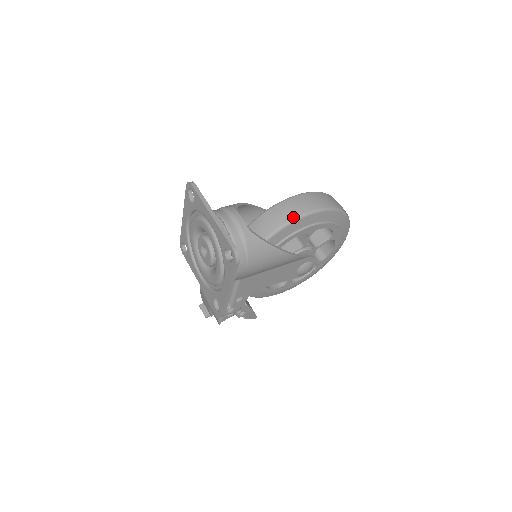
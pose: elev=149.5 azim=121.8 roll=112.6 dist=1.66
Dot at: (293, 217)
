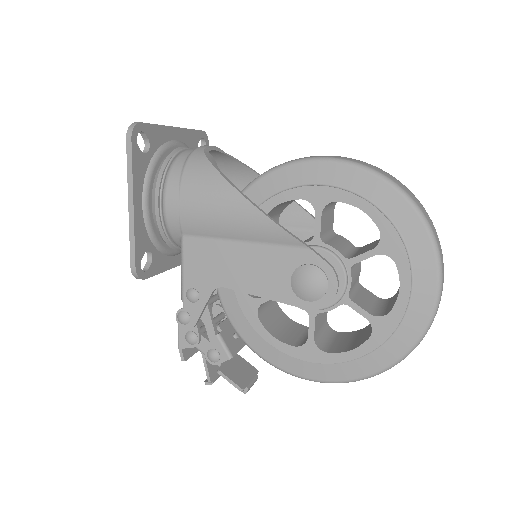
Dot at: (285, 162)
